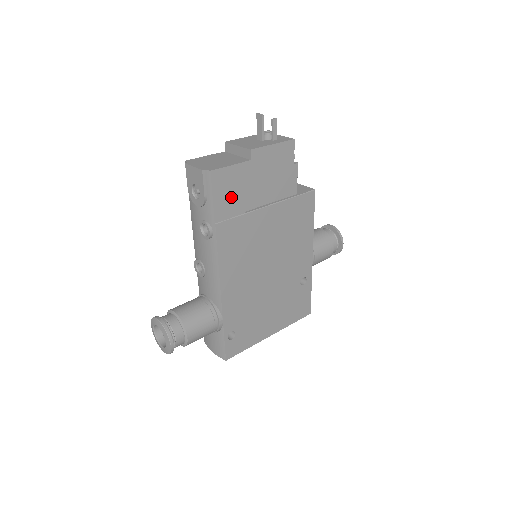
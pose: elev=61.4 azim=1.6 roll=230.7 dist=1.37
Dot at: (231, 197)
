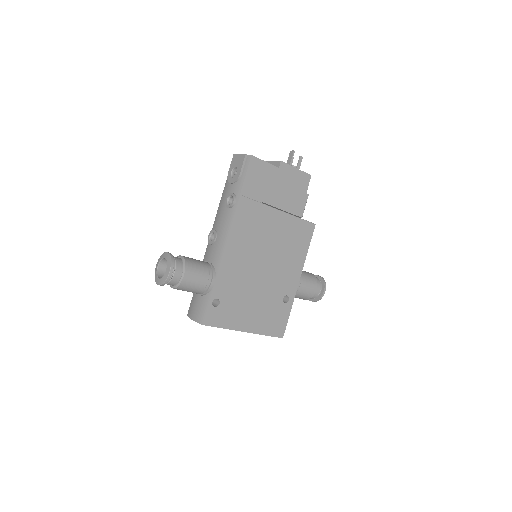
Dot at: (257, 184)
